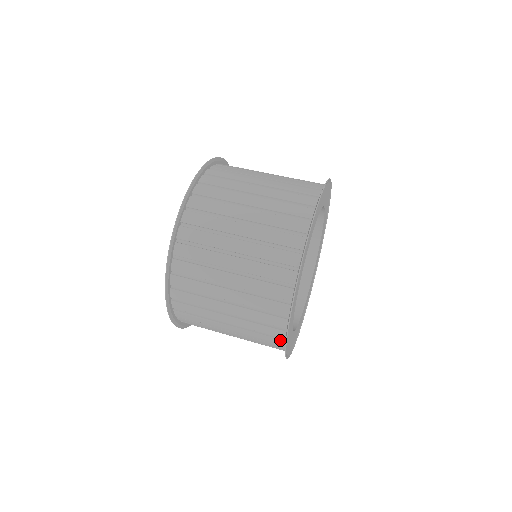
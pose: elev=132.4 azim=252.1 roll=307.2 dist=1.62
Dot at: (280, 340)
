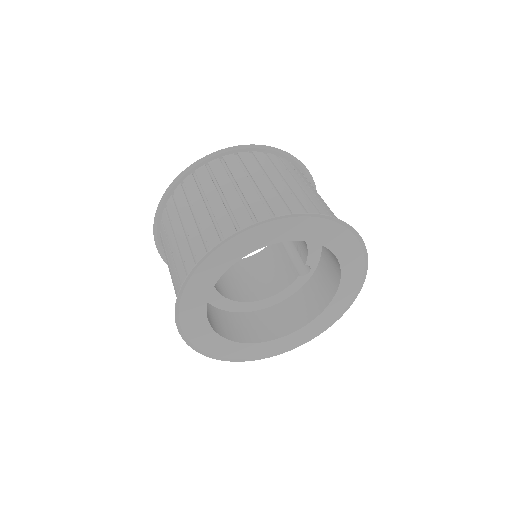
Dot at: occluded
